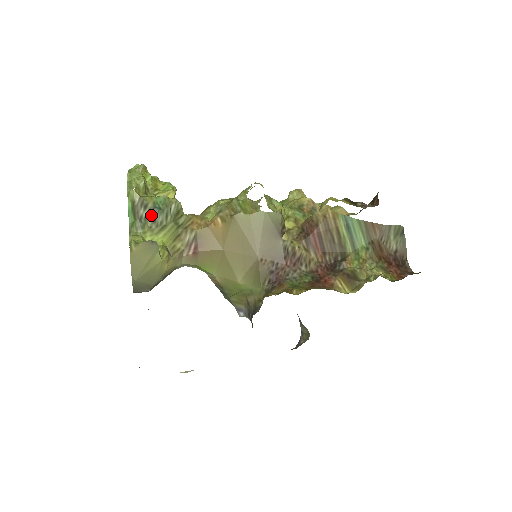
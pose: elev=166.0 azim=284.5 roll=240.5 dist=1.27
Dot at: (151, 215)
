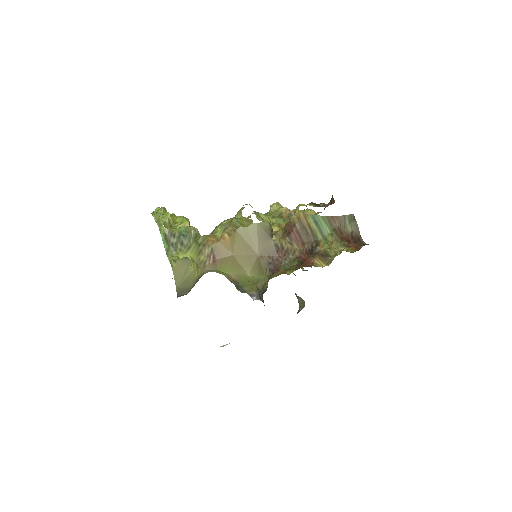
Dot at: (179, 241)
